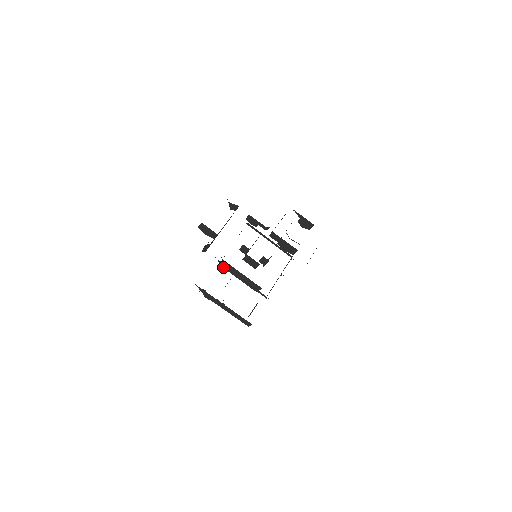
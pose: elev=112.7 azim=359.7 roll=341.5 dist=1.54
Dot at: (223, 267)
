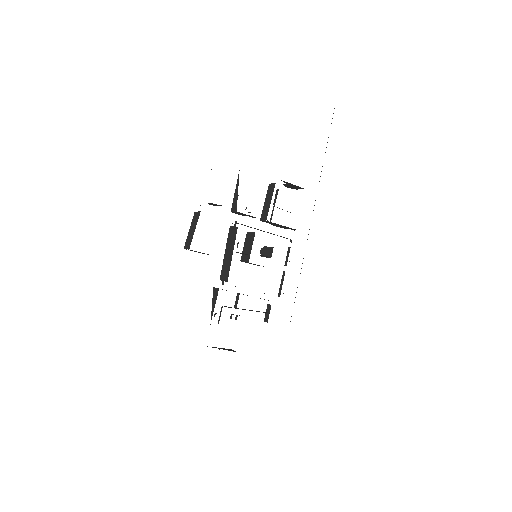
Dot at: occluded
